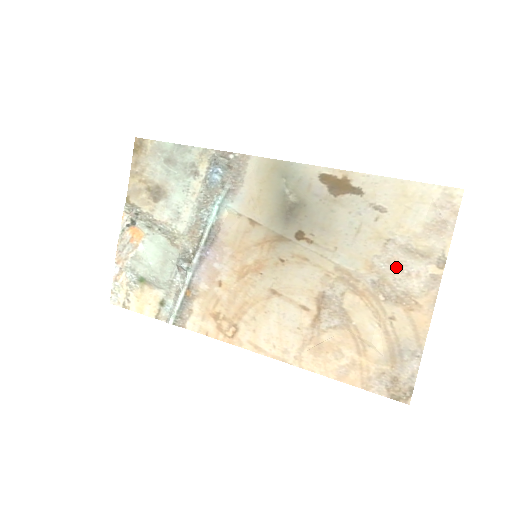
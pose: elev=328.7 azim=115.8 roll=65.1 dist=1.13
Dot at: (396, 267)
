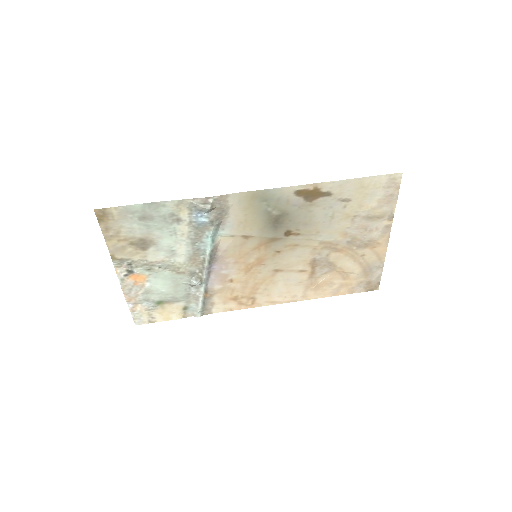
Dot at: (362, 230)
